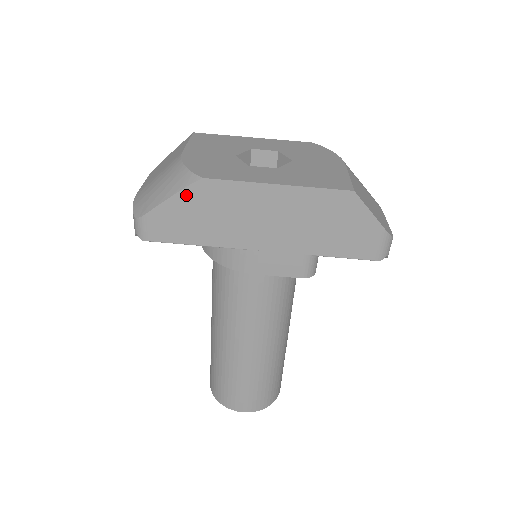
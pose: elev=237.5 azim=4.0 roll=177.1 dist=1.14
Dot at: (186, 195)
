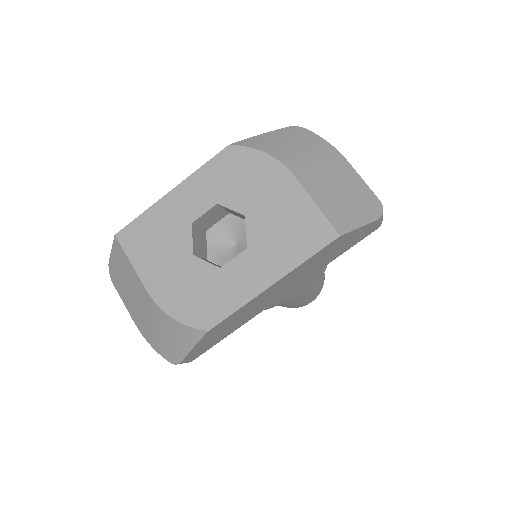
Dot at: (203, 340)
